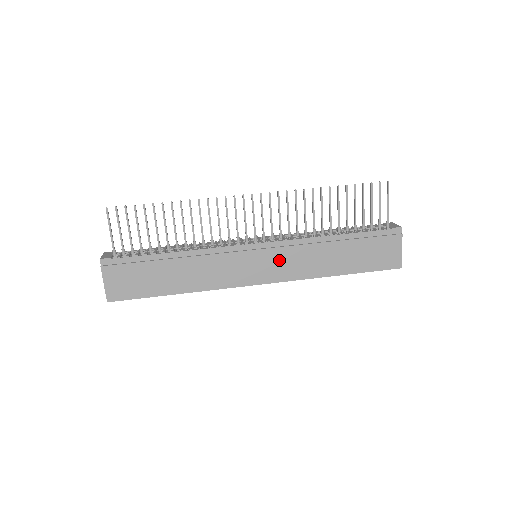
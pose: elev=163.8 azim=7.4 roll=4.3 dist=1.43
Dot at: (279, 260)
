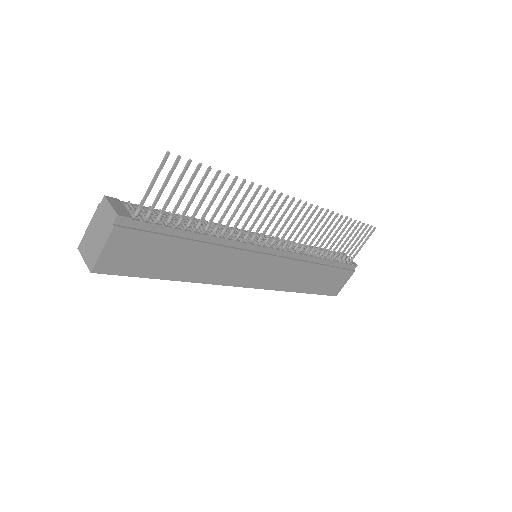
Dot at: (277, 269)
